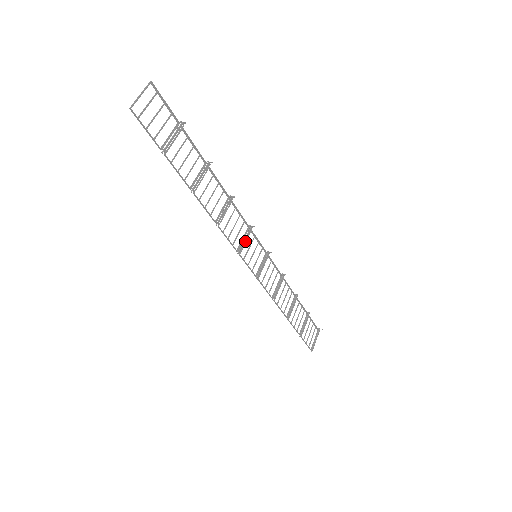
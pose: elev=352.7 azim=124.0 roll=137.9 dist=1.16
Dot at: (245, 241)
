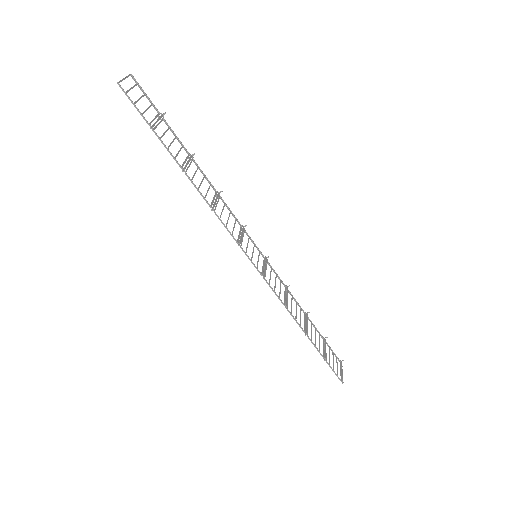
Dot at: (242, 238)
